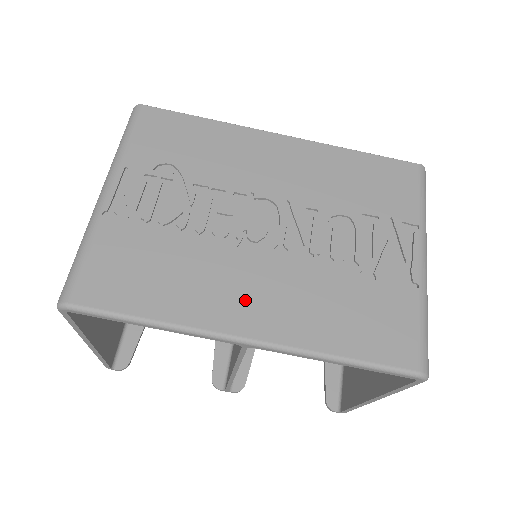
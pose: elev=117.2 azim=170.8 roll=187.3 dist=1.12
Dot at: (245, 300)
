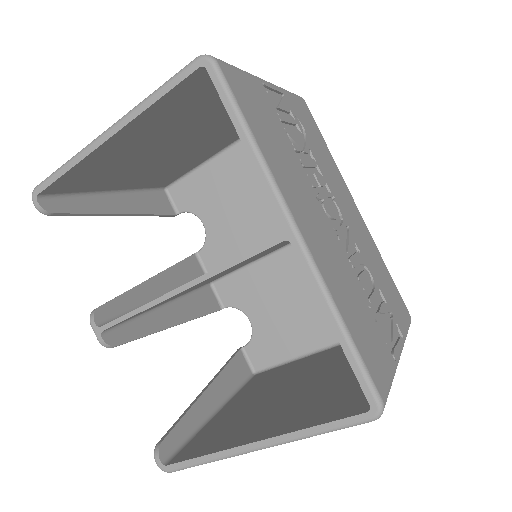
Dot at: (308, 217)
